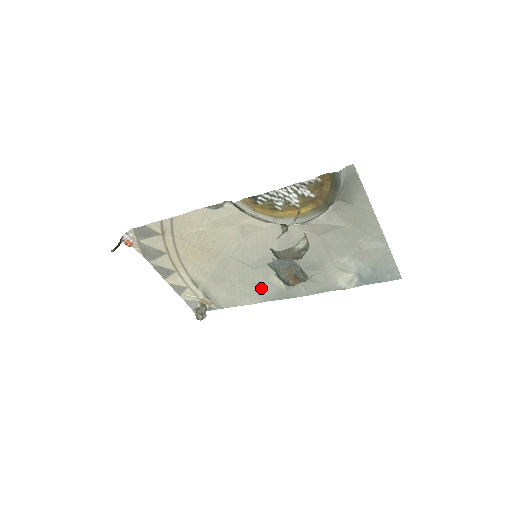
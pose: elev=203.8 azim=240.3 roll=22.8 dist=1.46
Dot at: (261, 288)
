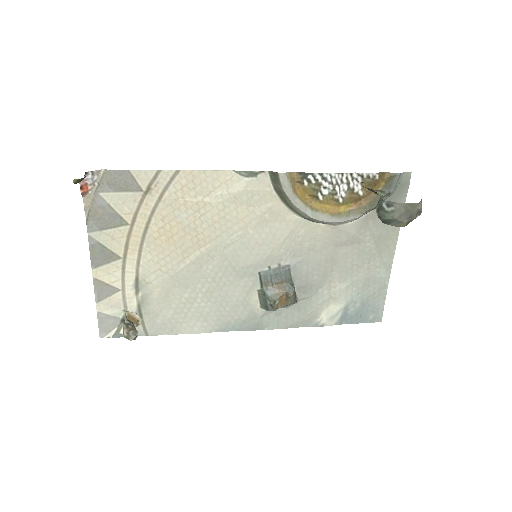
Dot at: (228, 308)
